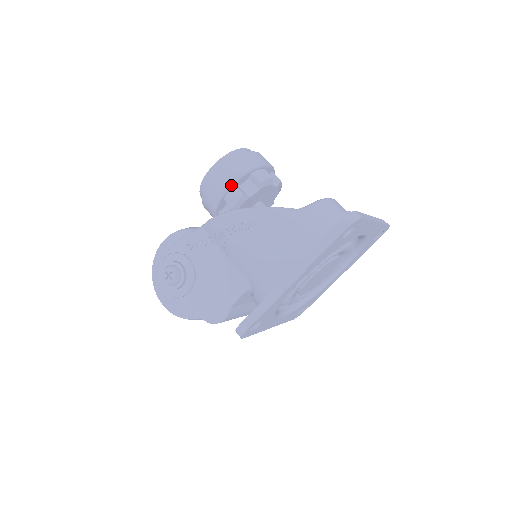
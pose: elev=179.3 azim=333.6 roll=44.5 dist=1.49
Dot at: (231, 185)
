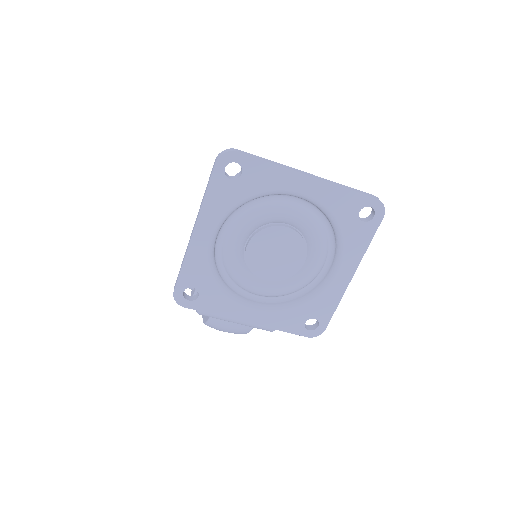
Dot at: occluded
